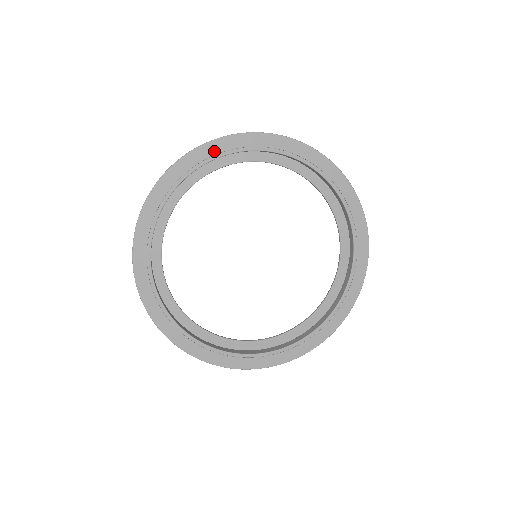
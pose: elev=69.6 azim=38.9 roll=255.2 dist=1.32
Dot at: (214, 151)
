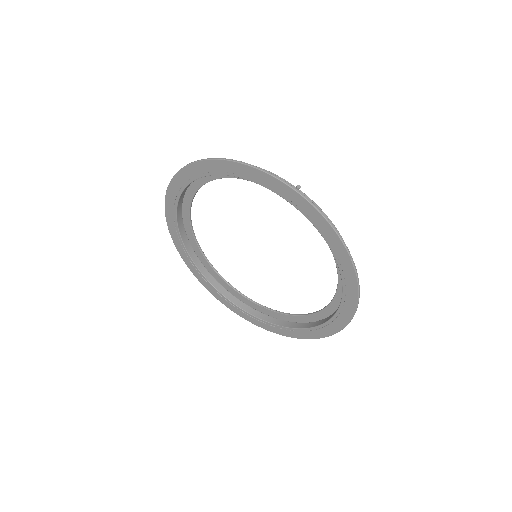
Dot at: (318, 222)
